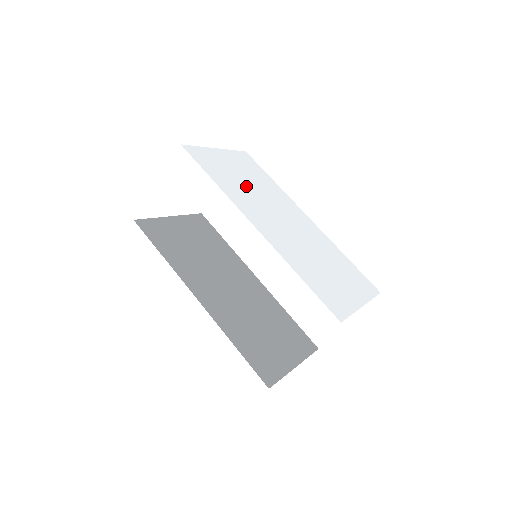
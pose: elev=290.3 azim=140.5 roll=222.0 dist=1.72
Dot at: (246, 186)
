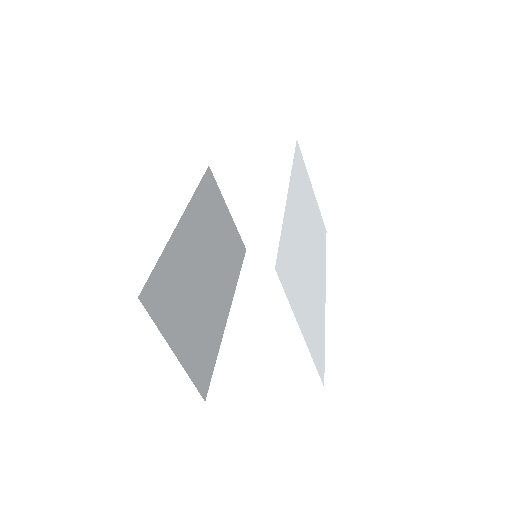
Dot at: (308, 205)
